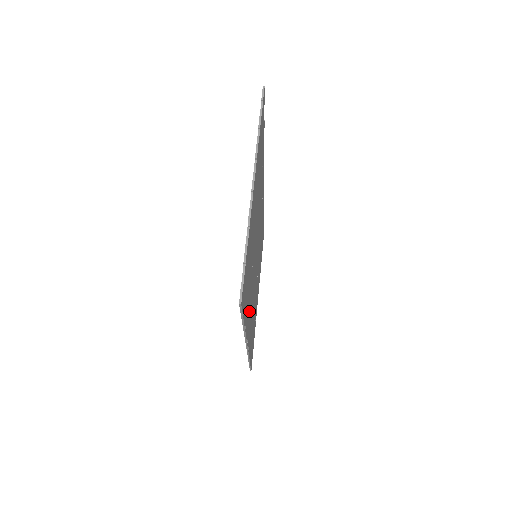
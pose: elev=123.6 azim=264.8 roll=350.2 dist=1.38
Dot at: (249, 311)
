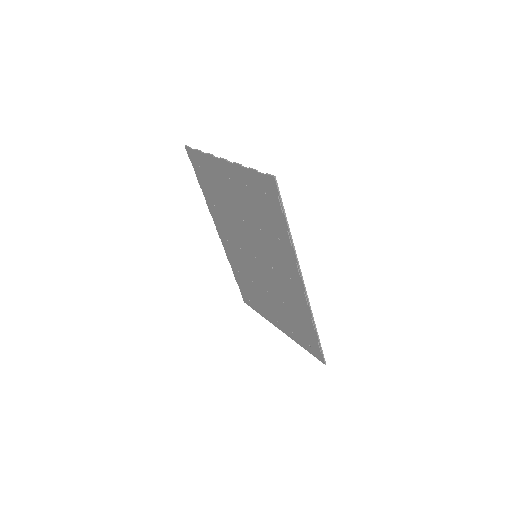
Dot at: (283, 254)
